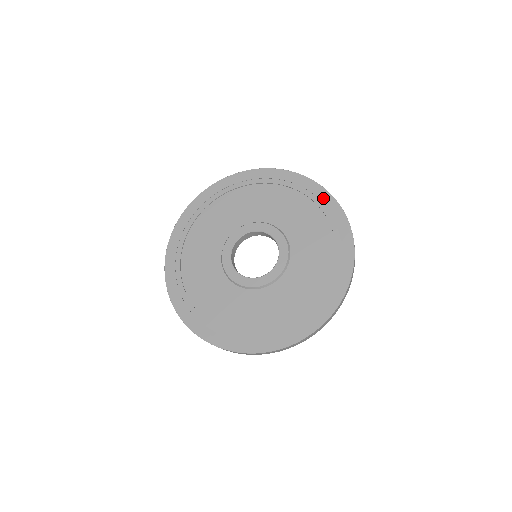
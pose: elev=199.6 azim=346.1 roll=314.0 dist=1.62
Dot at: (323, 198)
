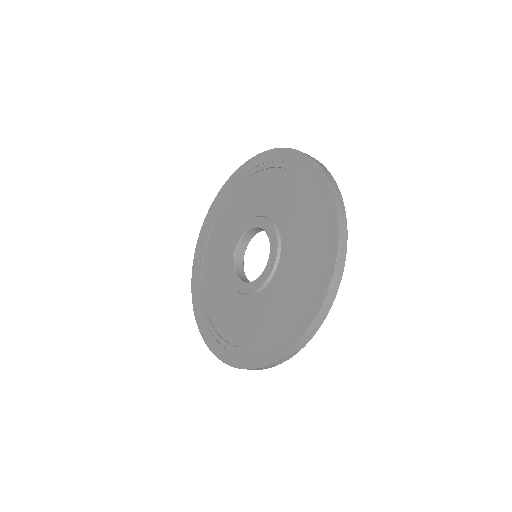
Dot at: (259, 162)
